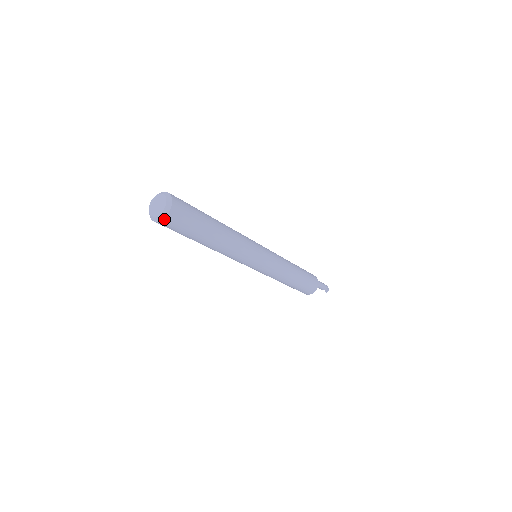
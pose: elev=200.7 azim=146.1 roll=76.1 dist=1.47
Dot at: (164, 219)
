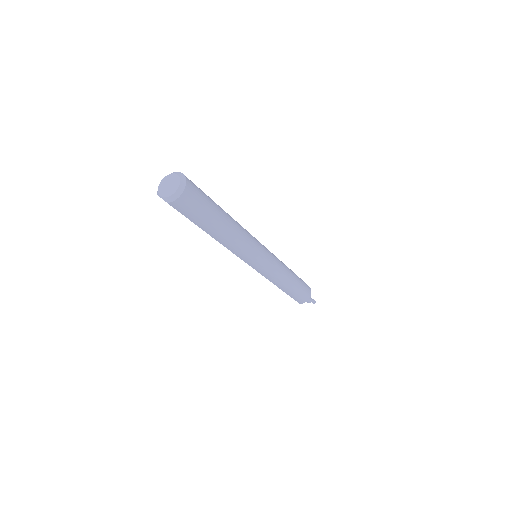
Dot at: (183, 194)
